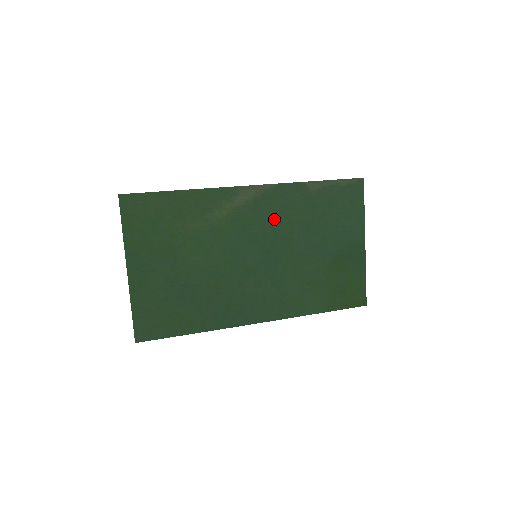
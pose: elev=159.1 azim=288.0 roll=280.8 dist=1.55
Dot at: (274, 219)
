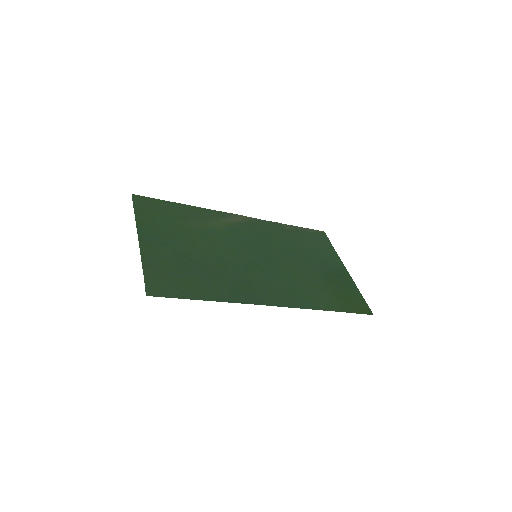
Dot at: (264, 237)
